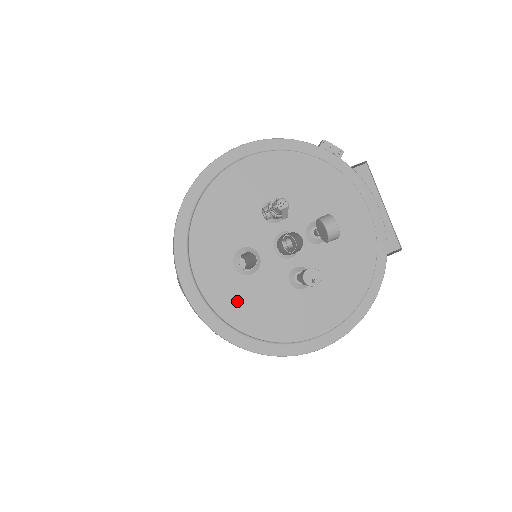
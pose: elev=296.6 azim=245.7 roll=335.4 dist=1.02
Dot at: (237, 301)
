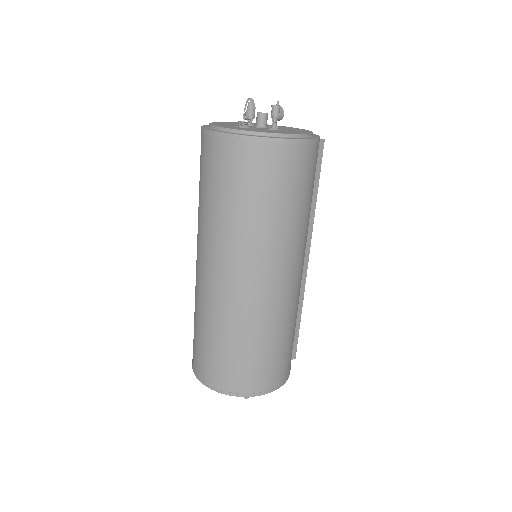
Dot at: (244, 129)
